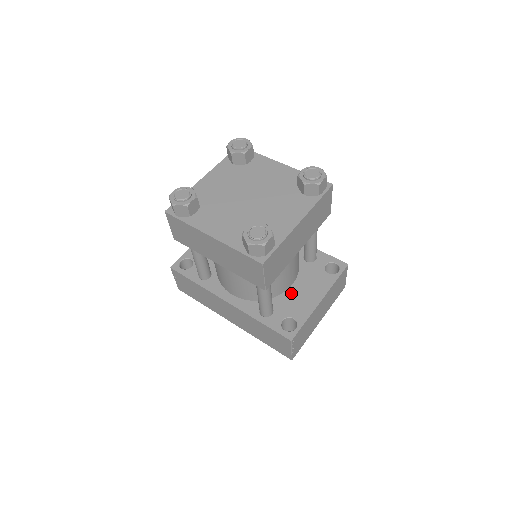
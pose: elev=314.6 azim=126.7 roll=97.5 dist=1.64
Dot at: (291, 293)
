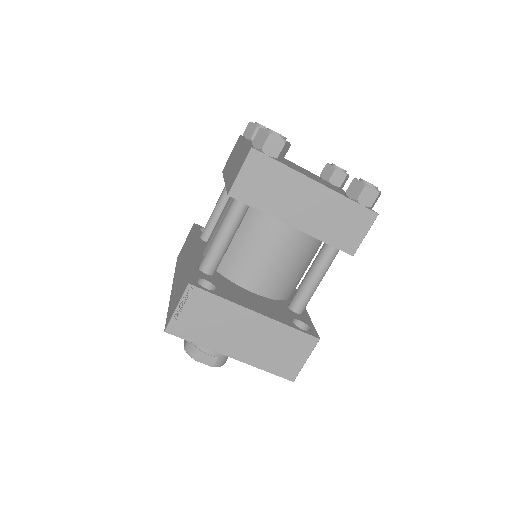
Dot at: (242, 290)
